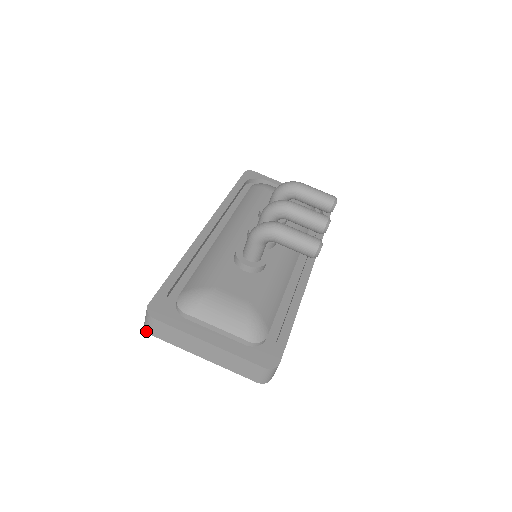
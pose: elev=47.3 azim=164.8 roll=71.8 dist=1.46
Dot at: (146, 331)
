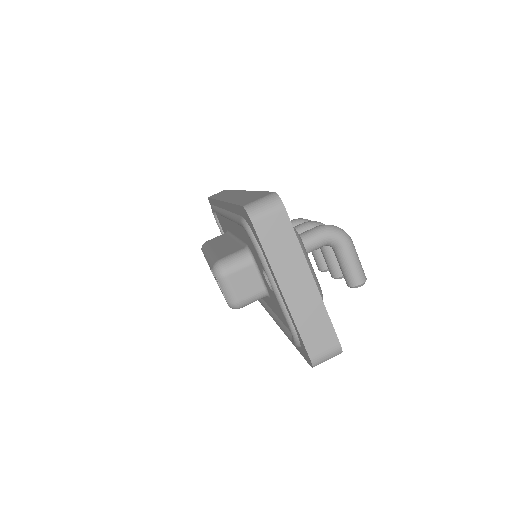
Dot at: (249, 215)
